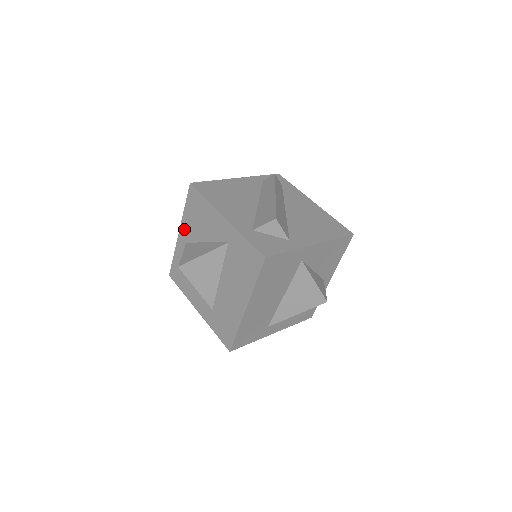
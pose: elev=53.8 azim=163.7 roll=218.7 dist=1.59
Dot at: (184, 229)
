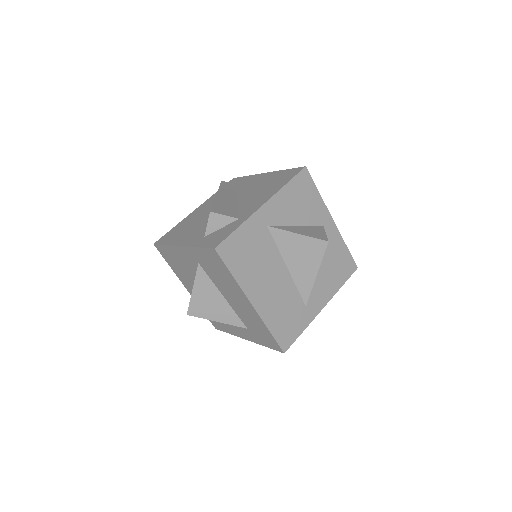
Dot at: (184, 282)
